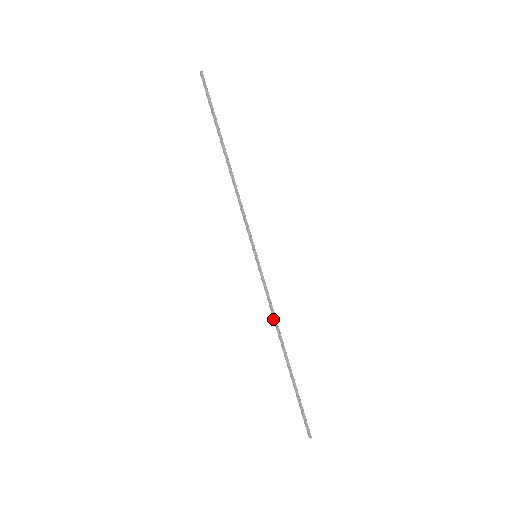
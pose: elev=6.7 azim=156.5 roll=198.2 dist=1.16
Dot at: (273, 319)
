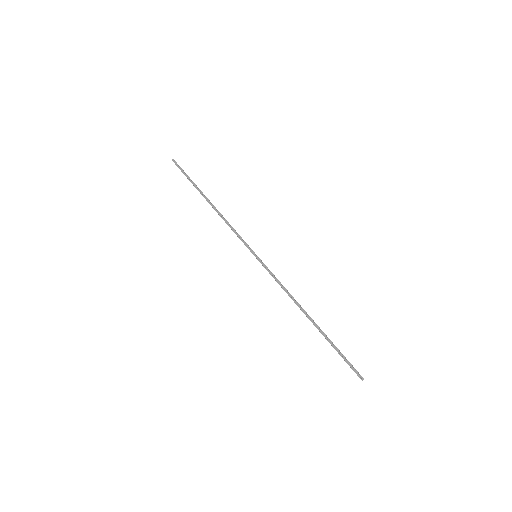
Dot at: (289, 296)
